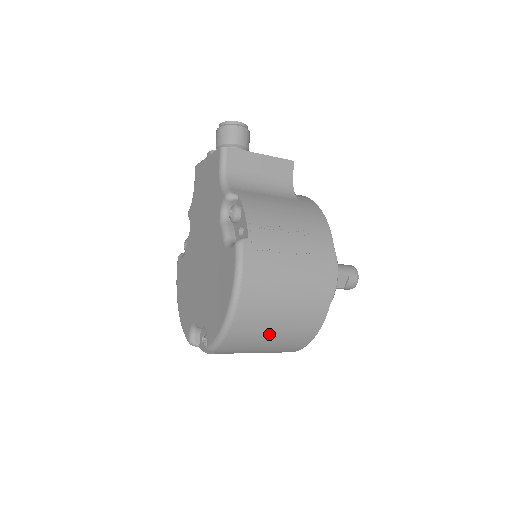
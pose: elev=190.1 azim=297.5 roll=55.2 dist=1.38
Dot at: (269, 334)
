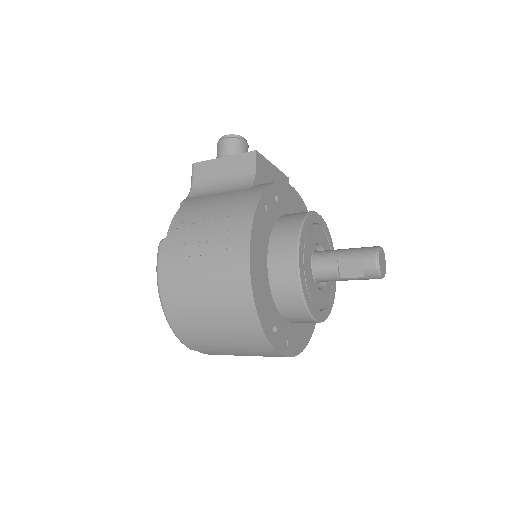
Dot at: (210, 329)
